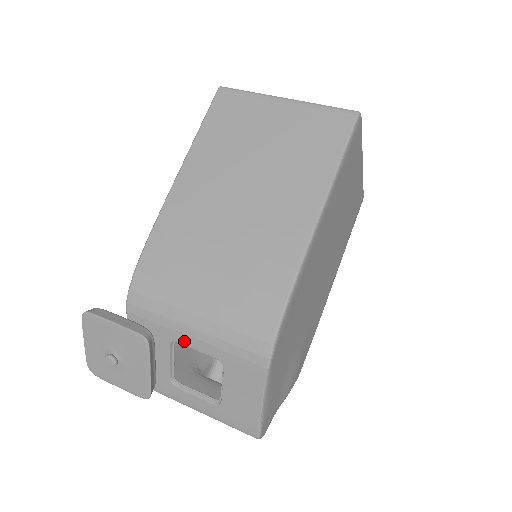
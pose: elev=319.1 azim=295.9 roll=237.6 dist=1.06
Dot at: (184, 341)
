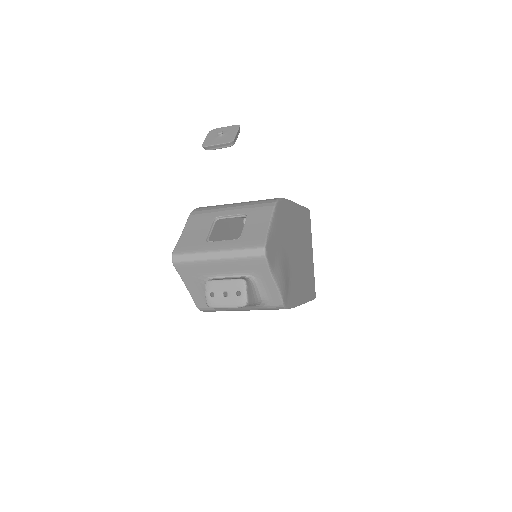
Dot at: (224, 214)
